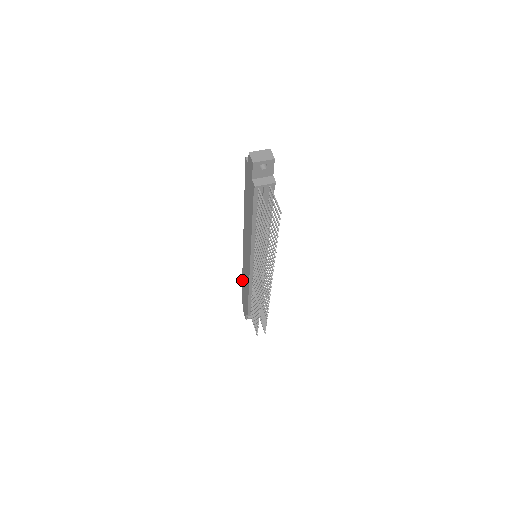
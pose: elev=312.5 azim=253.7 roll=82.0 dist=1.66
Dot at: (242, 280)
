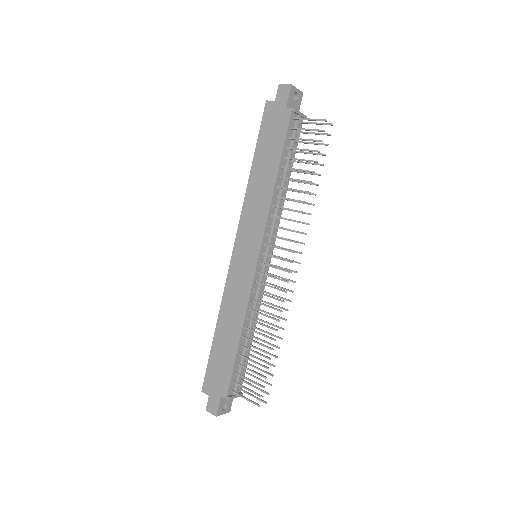
Dot at: (215, 332)
